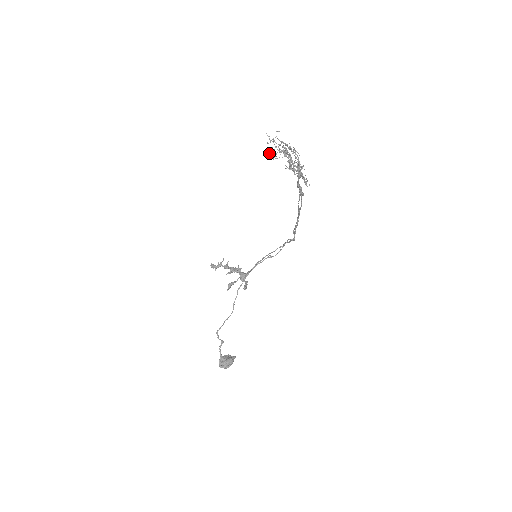
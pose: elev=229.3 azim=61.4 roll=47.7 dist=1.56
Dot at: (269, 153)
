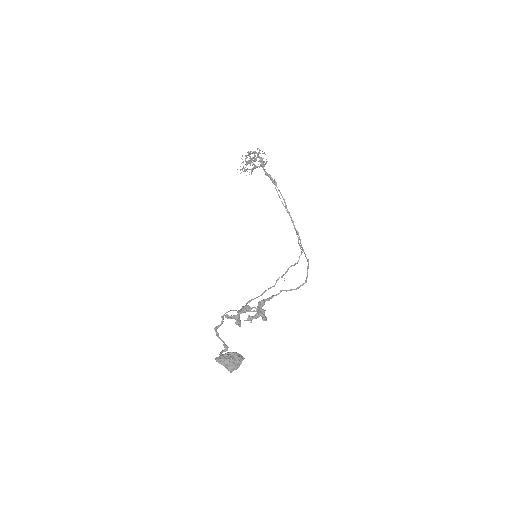
Dot at: occluded
